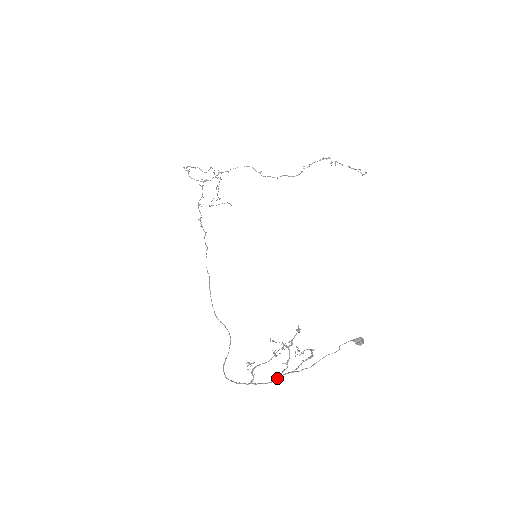
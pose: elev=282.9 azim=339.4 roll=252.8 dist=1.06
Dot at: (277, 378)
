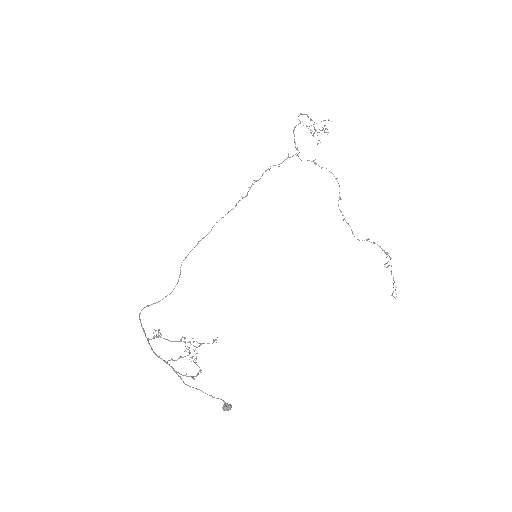
Dot at: (163, 360)
